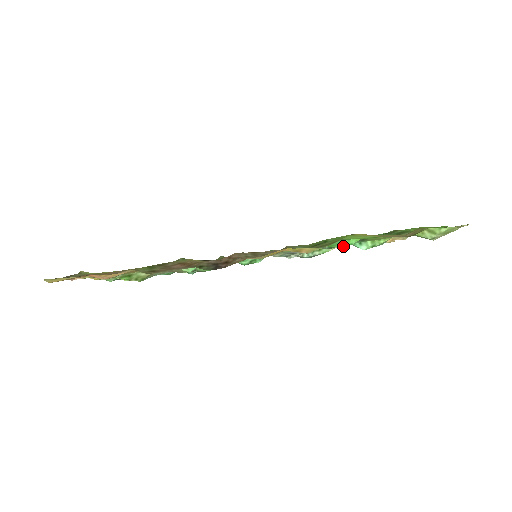
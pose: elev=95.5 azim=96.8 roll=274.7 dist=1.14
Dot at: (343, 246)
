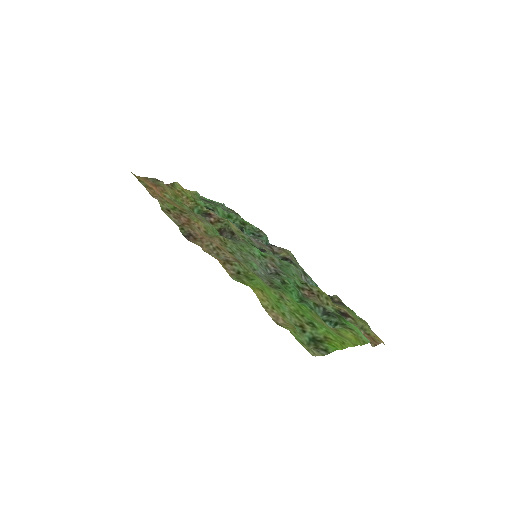
Dot at: occluded
